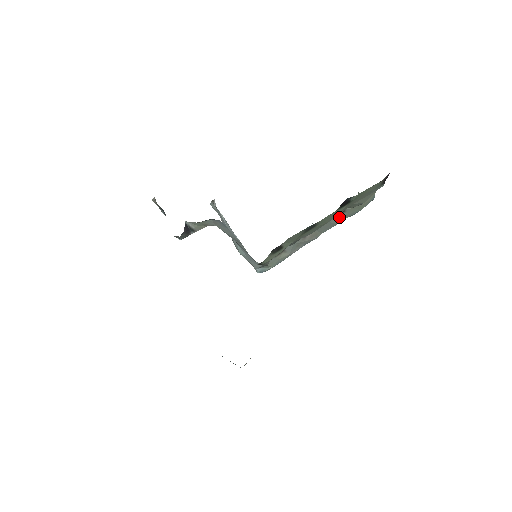
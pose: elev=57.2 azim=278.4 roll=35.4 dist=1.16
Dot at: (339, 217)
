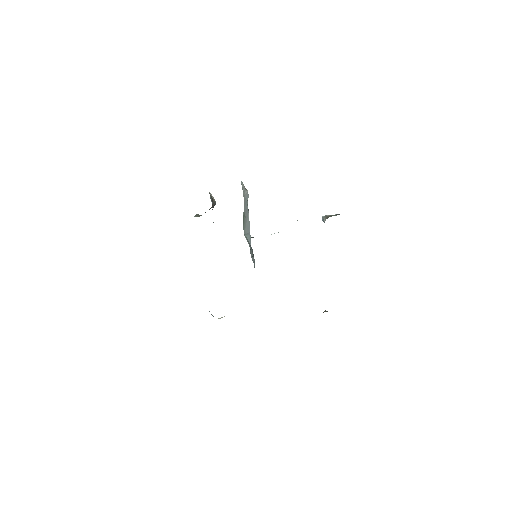
Dot at: occluded
